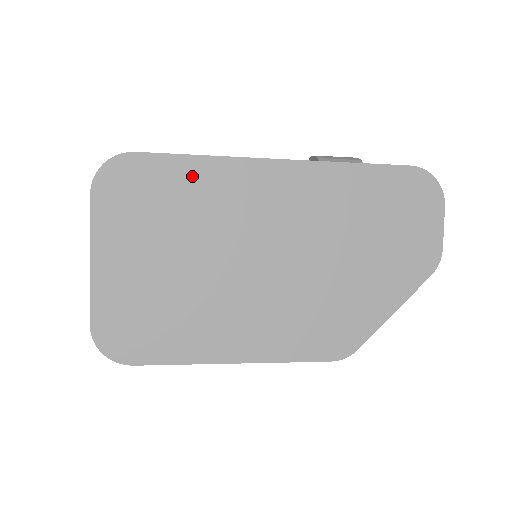
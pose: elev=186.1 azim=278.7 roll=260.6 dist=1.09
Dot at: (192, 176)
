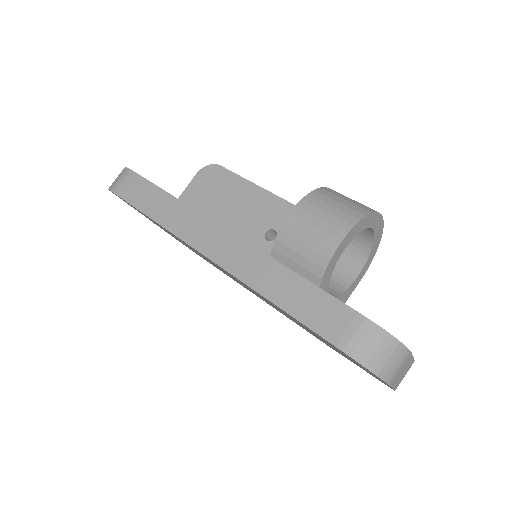
Dot at: occluded
